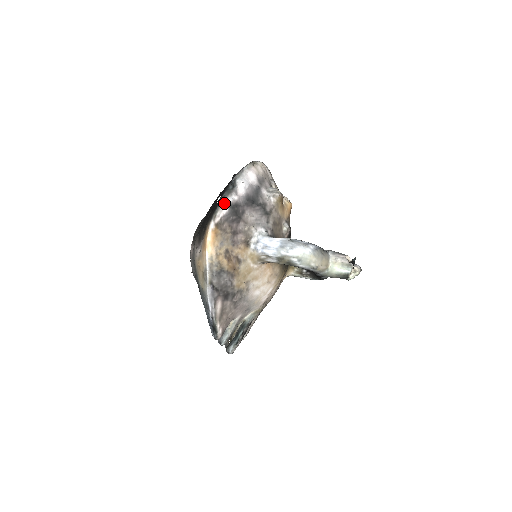
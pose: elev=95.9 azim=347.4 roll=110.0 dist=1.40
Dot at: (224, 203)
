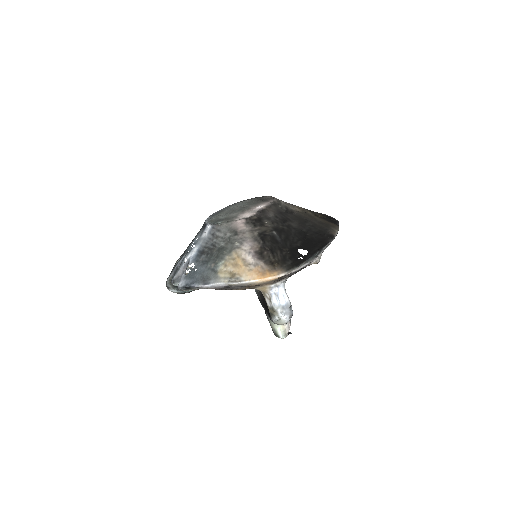
Dot at: (303, 265)
